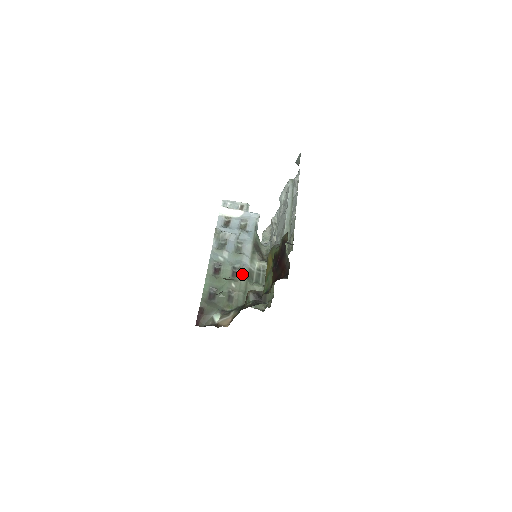
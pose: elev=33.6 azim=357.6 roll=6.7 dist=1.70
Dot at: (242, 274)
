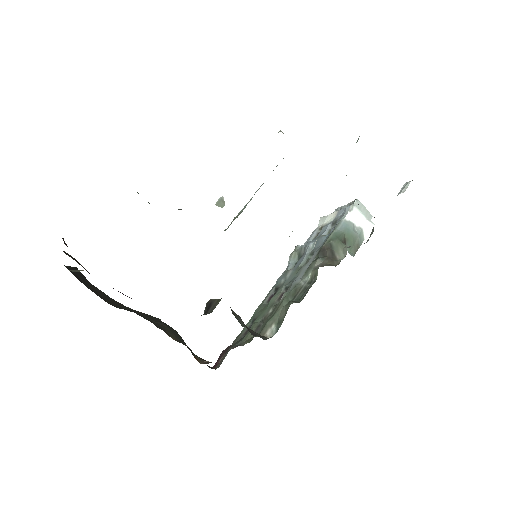
Dot at: (284, 293)
